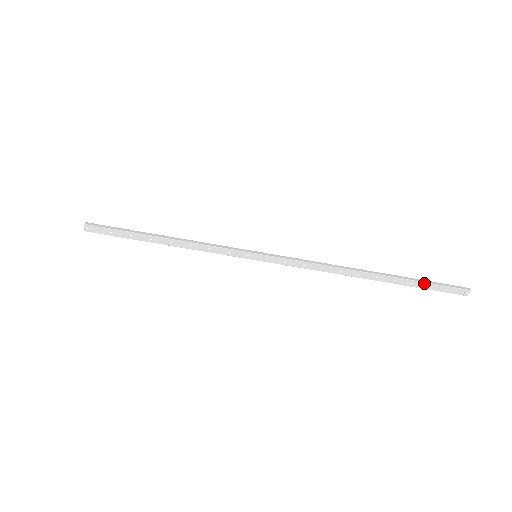
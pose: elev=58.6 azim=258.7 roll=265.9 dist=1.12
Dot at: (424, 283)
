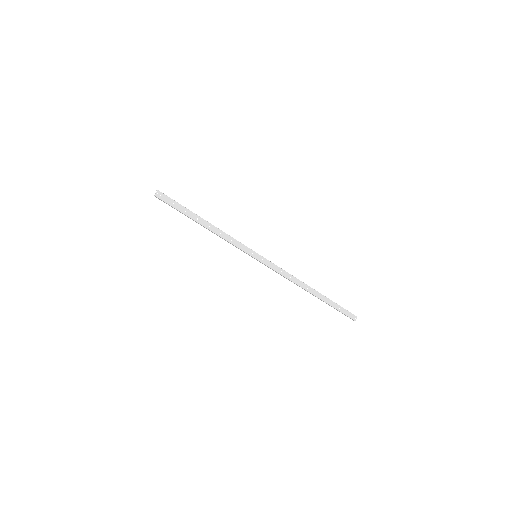
Dot at: (337, 305)
